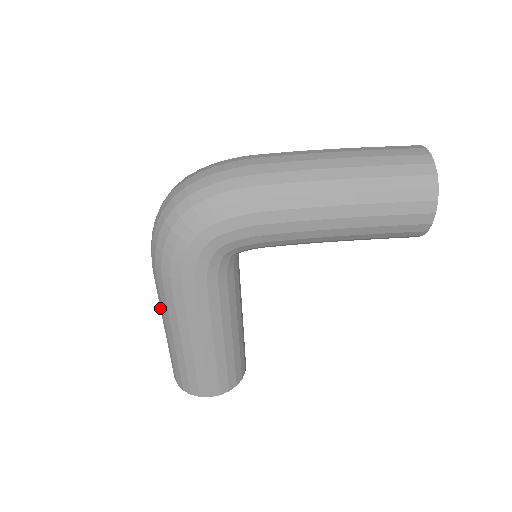
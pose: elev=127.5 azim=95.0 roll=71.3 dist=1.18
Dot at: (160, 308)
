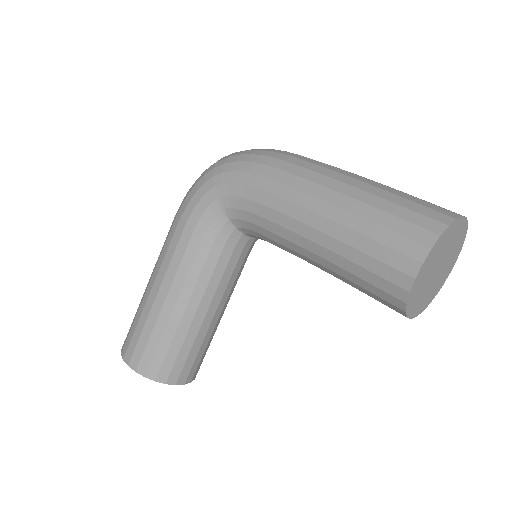
Dot at: occluded
